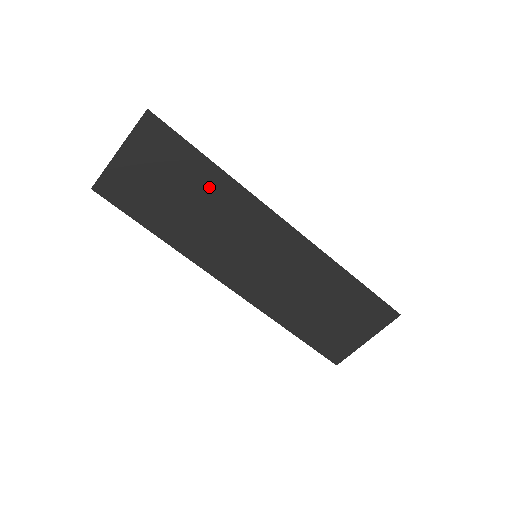
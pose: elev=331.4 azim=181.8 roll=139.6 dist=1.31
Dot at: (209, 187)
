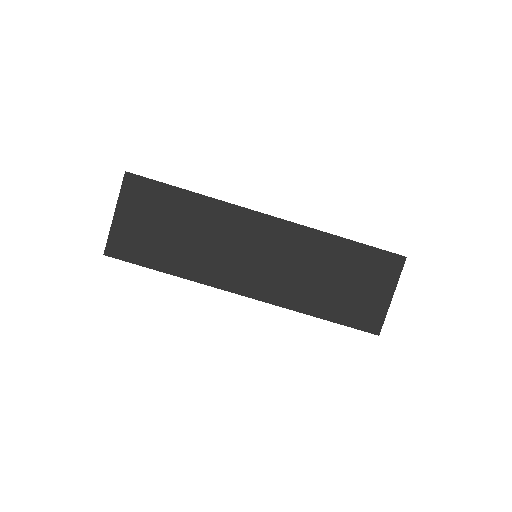
Dot at: (194, 212)
